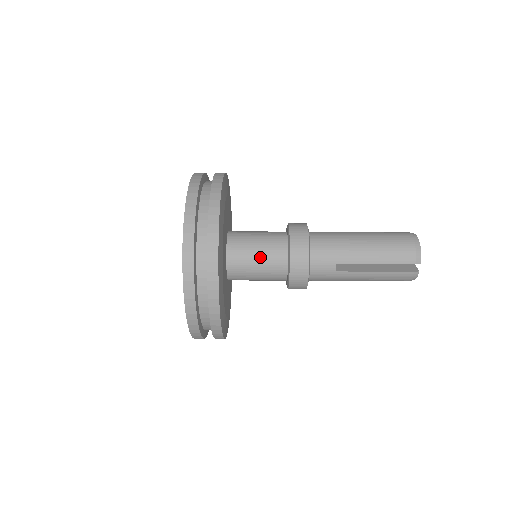
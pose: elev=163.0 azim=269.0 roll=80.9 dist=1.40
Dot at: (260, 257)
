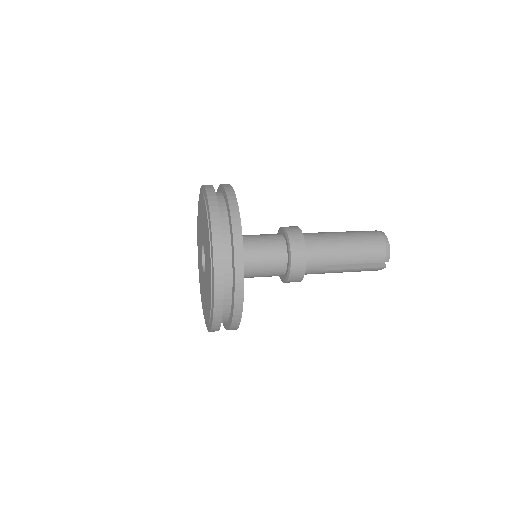
Dot at: (264, 264)
